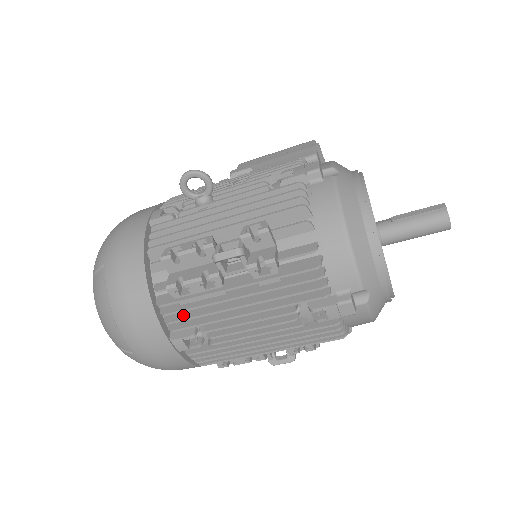
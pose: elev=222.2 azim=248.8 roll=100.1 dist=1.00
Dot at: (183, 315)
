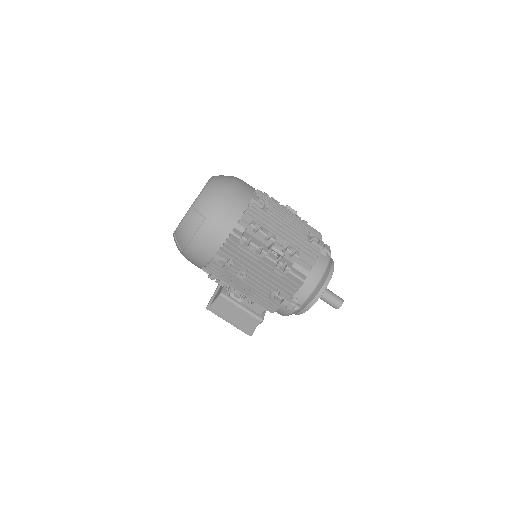
Dot at: occluded
